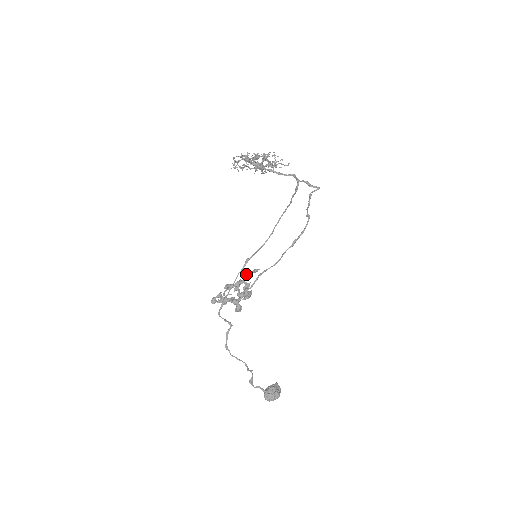
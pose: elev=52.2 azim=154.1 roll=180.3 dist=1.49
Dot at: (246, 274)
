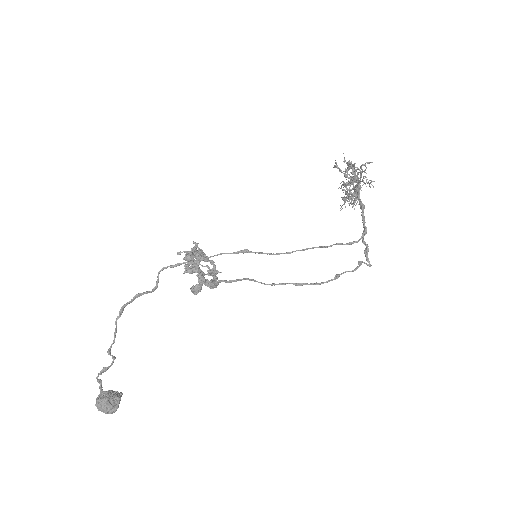
Dot at: (200, 251)
